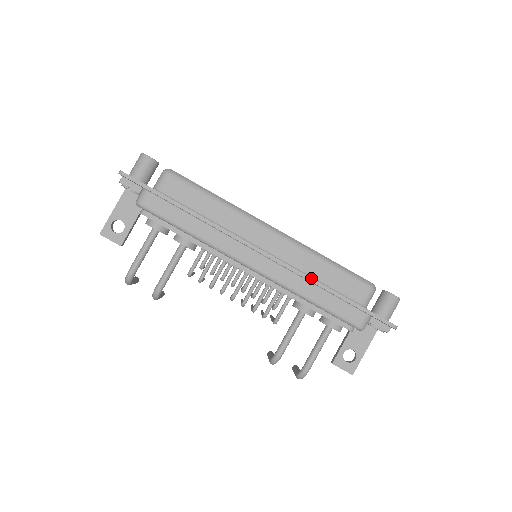
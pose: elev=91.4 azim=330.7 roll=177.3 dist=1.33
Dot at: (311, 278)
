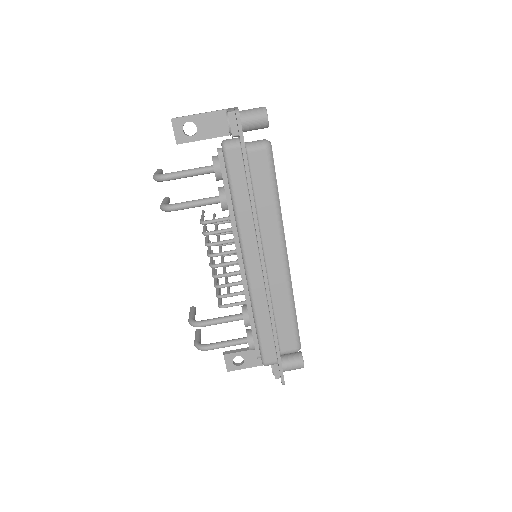
Dot at: occluded
